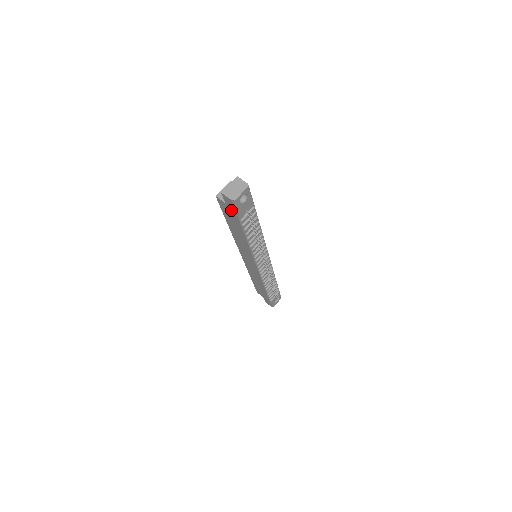
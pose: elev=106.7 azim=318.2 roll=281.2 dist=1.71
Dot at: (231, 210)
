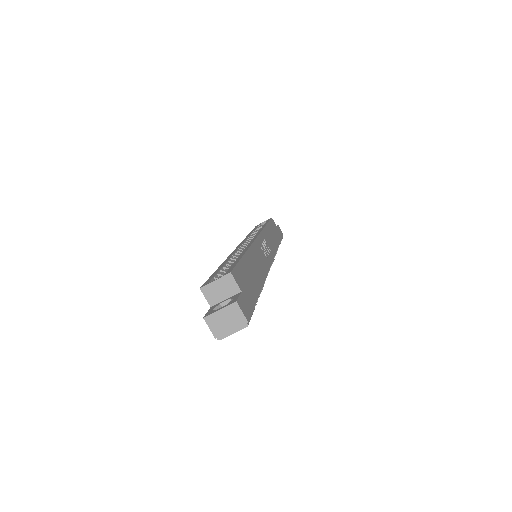
Dot at: occluded
